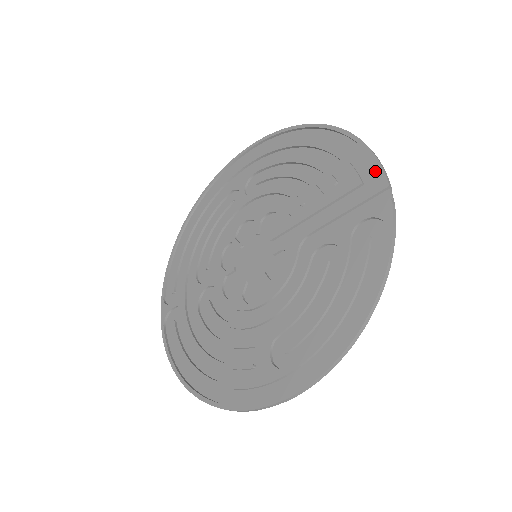
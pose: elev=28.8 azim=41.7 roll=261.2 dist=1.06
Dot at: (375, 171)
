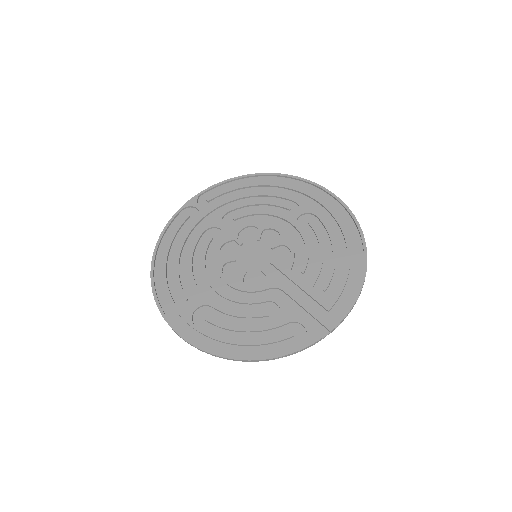
Dot at: (340, 315)
